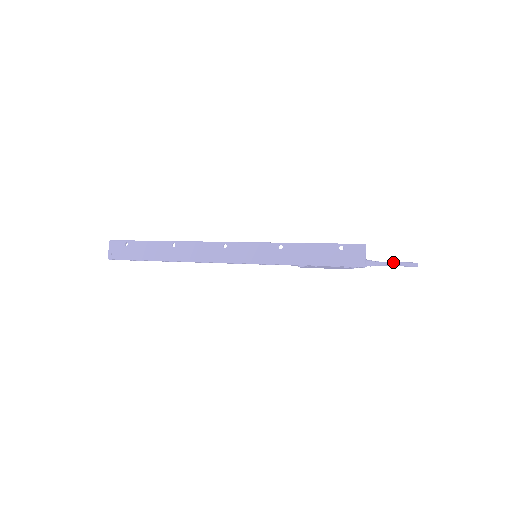
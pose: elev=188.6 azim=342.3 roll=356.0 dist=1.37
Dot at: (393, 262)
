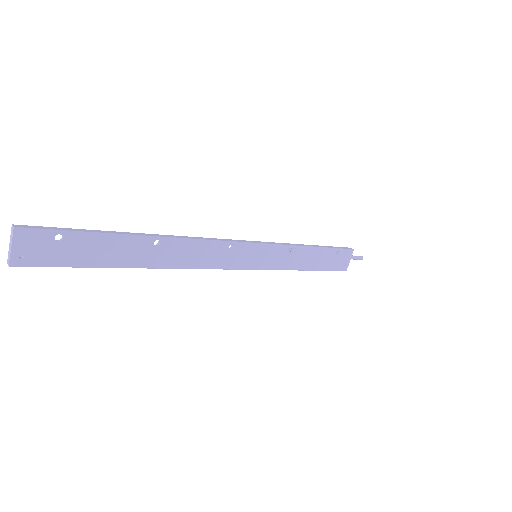
Dot at: occluded
